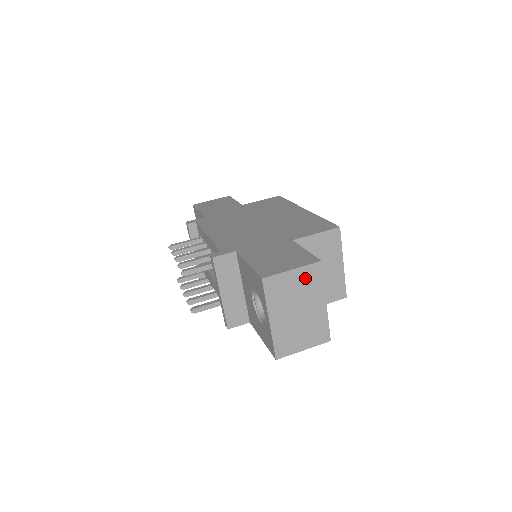
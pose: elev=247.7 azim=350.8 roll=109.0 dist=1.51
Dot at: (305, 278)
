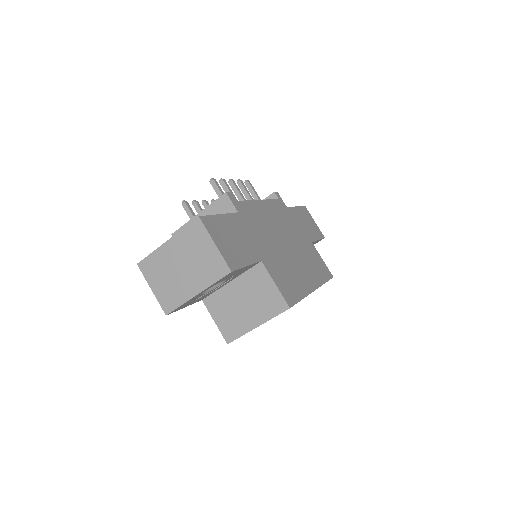
Dot at: (212, 261)
